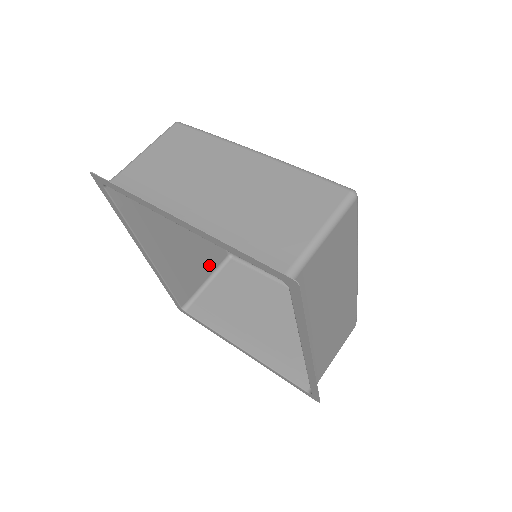
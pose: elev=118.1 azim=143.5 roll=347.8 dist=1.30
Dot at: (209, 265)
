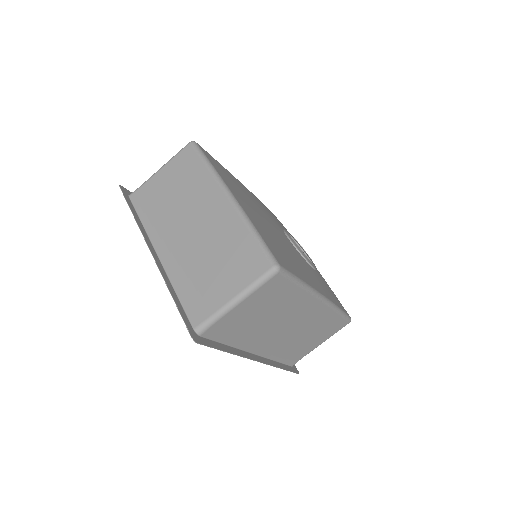
Dot at: occluded
